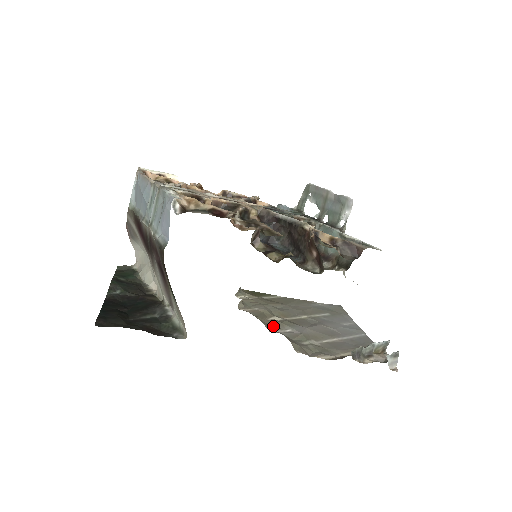
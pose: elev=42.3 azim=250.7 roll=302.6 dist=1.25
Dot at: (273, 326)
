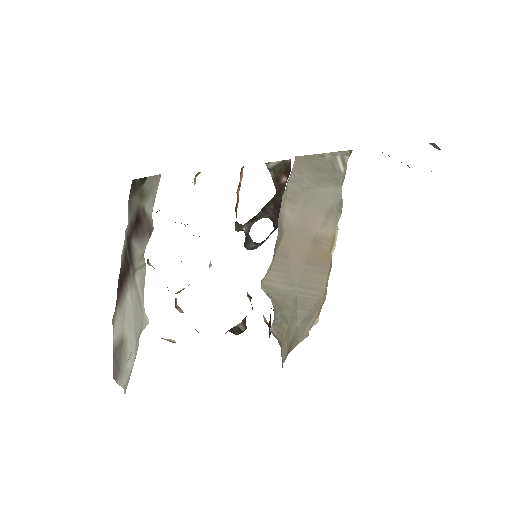
Dot at: occluded
